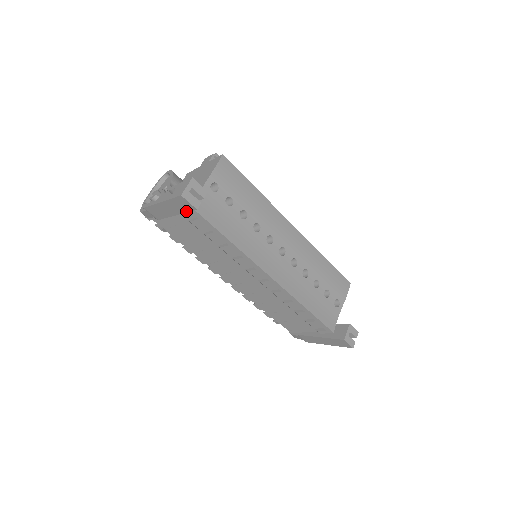
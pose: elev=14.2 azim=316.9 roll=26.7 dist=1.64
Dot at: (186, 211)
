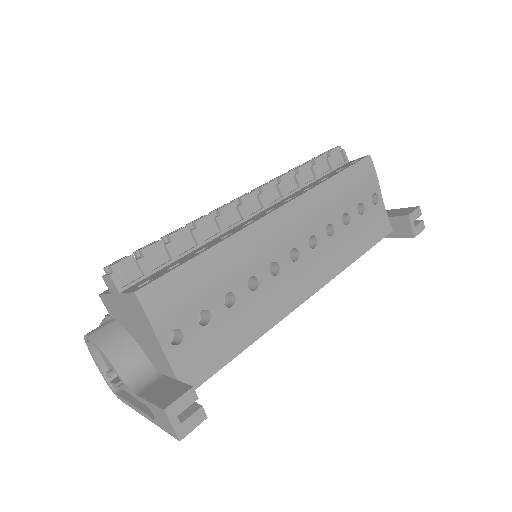
Dot at: occluded
